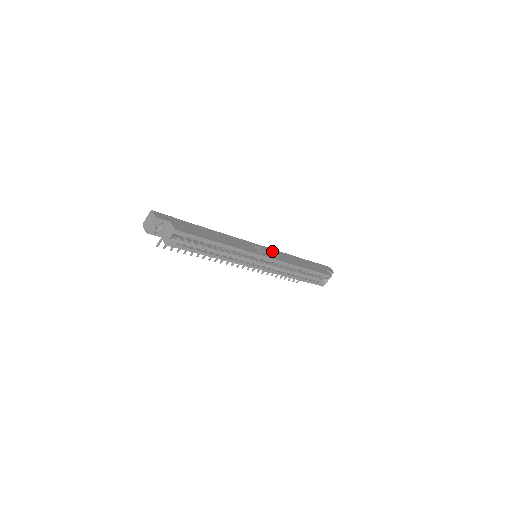
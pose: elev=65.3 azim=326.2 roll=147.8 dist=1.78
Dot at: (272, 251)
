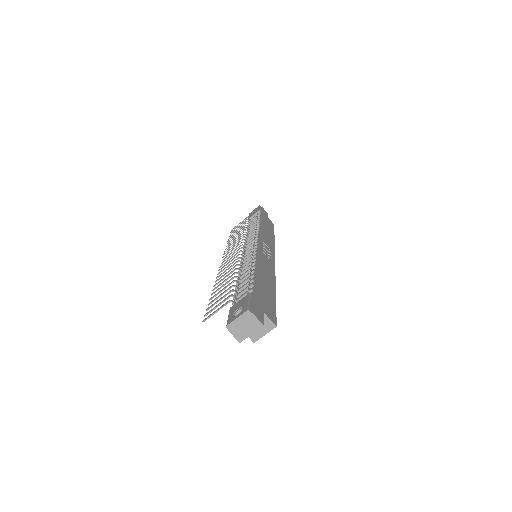
Dot at: (263, 239)
